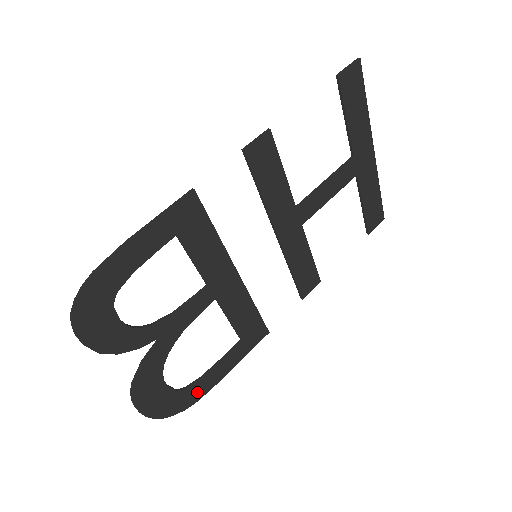
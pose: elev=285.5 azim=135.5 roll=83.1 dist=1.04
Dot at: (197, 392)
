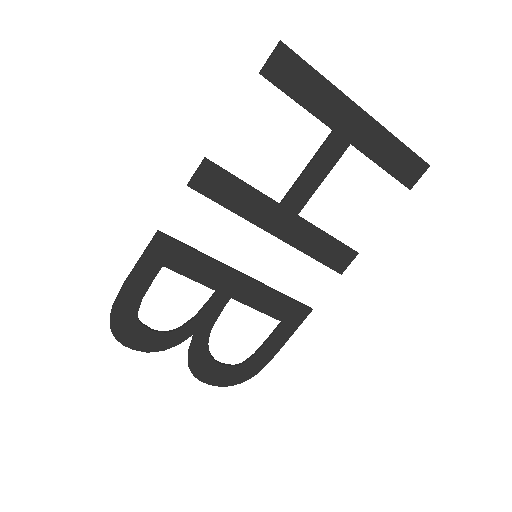
Dot at: (256, 365)
